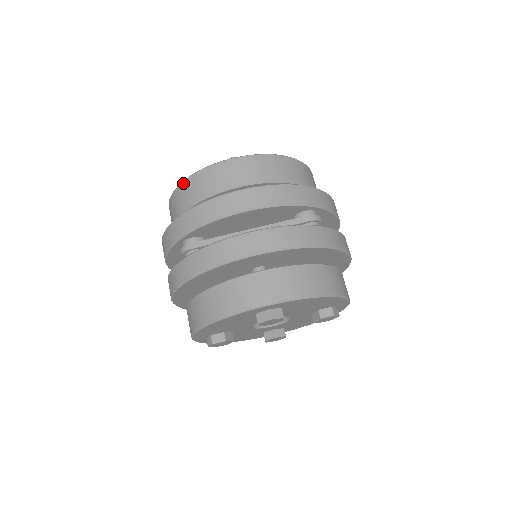
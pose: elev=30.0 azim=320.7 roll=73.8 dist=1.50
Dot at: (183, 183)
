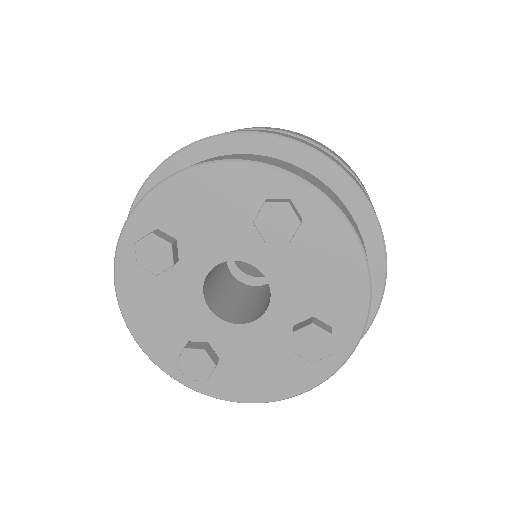
Dot at: occluded
